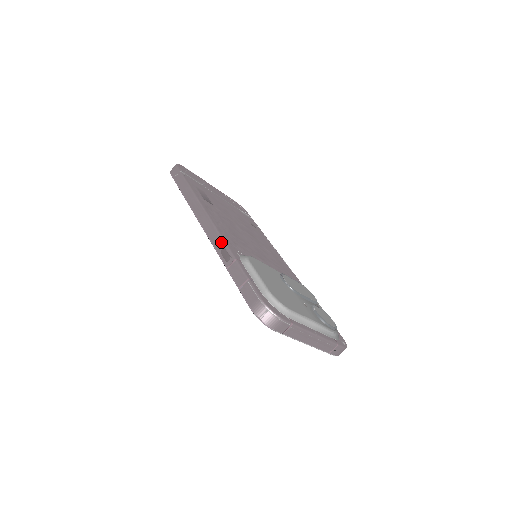
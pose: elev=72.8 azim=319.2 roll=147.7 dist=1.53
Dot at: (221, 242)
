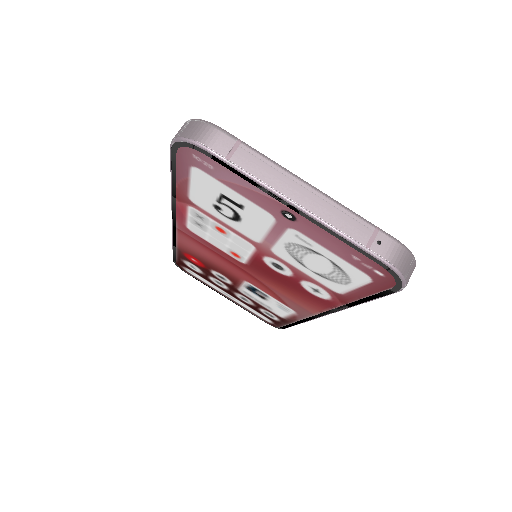
Dot at: occluded
